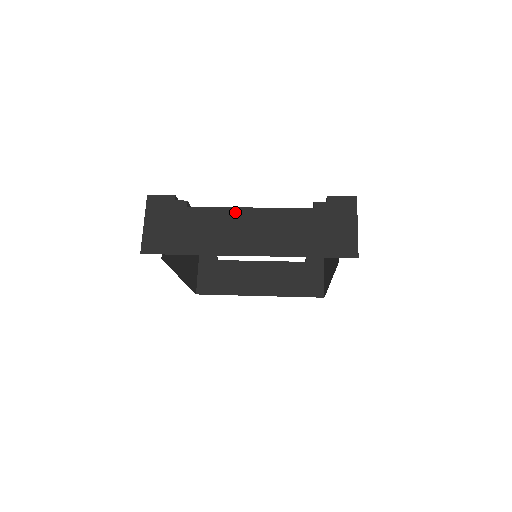
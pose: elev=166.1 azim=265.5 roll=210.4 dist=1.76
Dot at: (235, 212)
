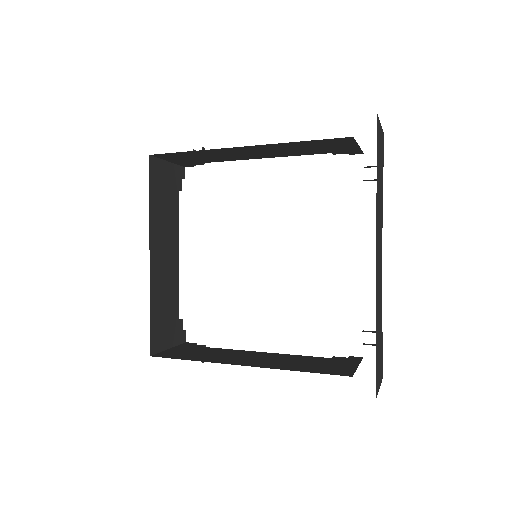
Dot at: occluded
